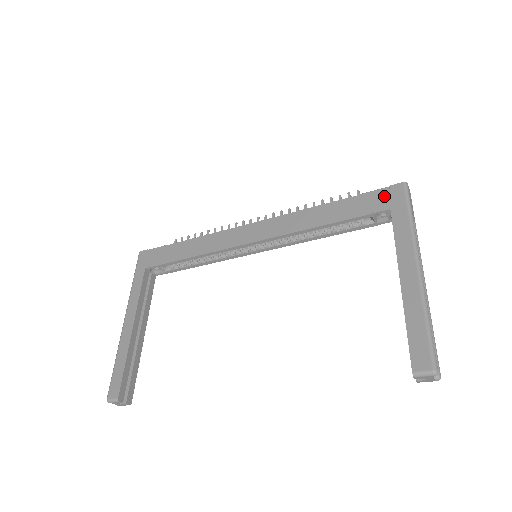
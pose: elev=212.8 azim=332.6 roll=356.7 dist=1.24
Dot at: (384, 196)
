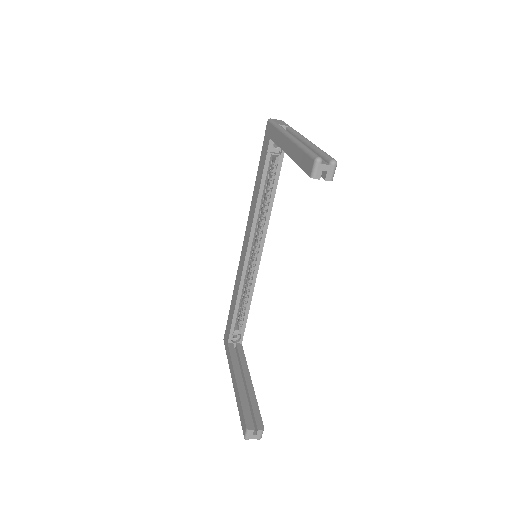
Dot at: (266, 139)
